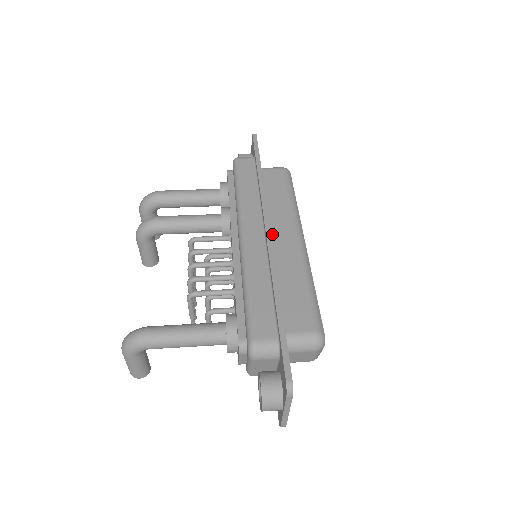
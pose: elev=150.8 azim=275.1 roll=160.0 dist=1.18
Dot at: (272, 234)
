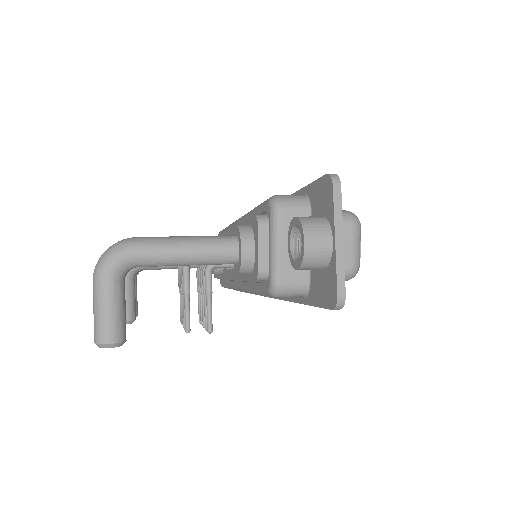
Dot at: occluded
